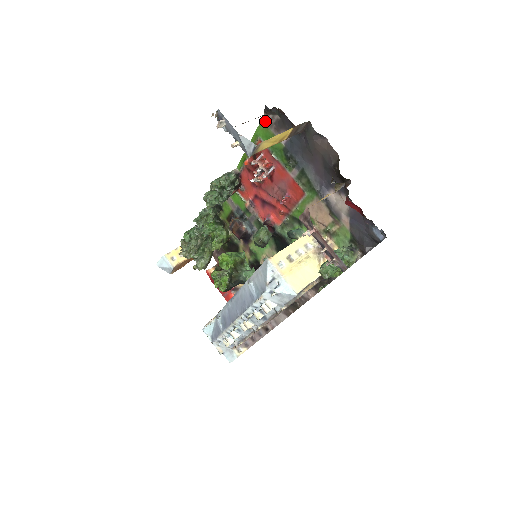
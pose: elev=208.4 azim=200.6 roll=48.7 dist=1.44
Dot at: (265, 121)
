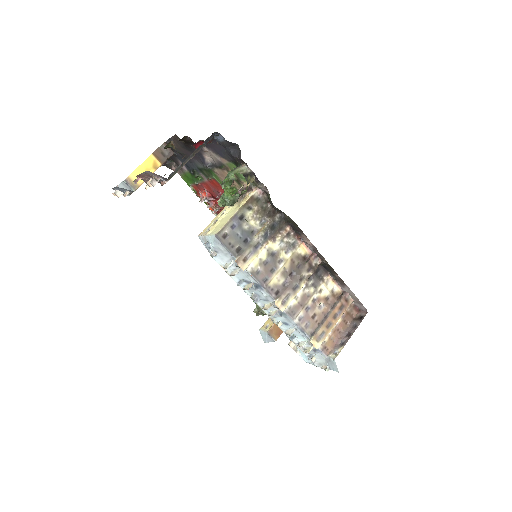
Dot at: (179, 173)
